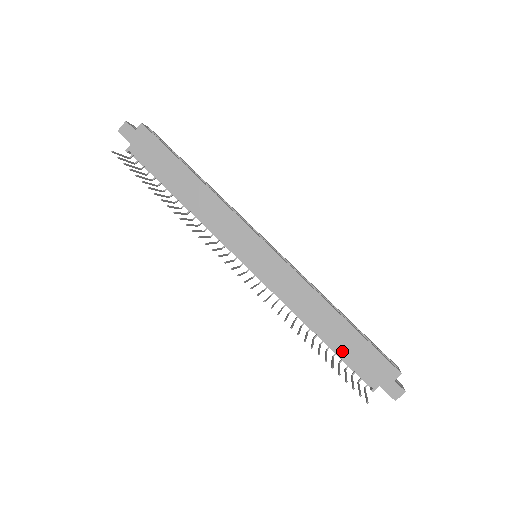
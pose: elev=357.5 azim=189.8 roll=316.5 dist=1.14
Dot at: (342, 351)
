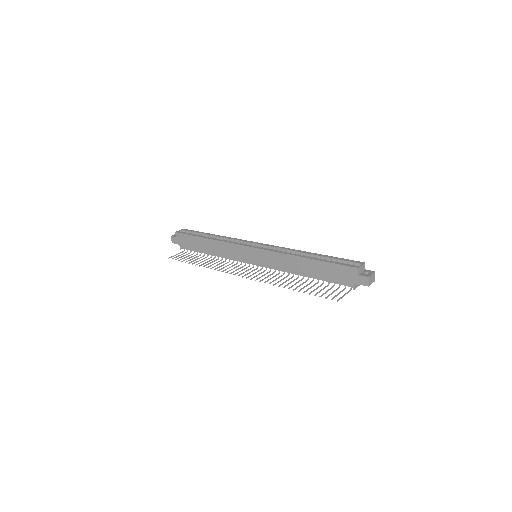
Dot at: (323, 277)
